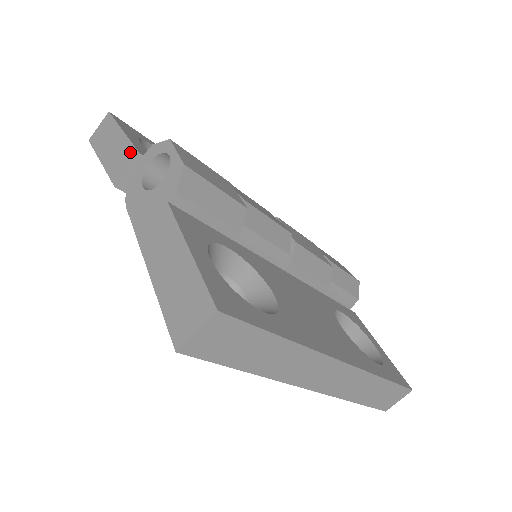
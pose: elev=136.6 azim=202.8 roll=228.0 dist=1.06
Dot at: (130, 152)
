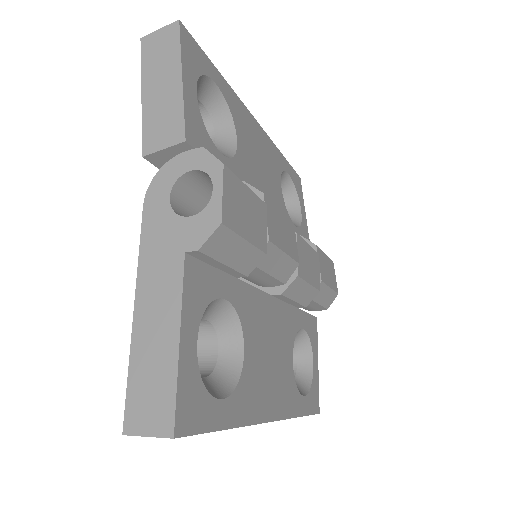
Dot at: (177, 125)
